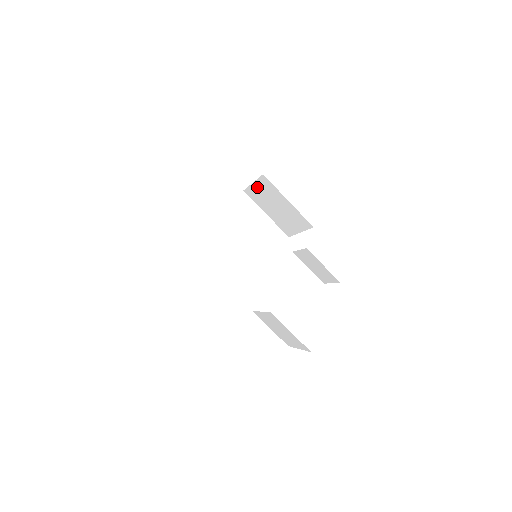
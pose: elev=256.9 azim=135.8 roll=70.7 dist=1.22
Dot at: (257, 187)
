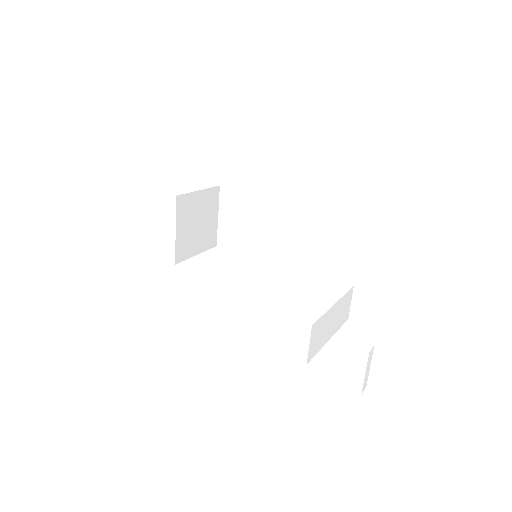
Dot at: (243, 195)
